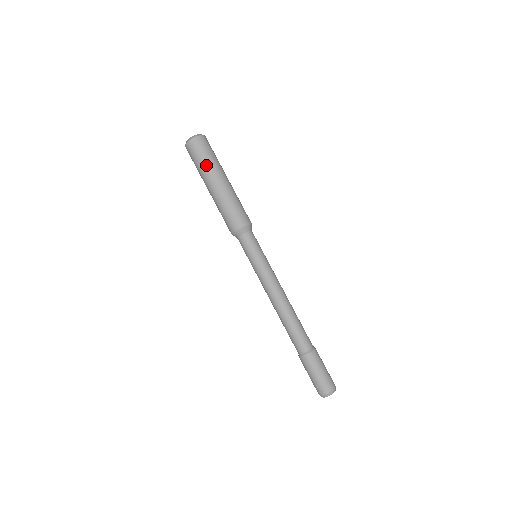
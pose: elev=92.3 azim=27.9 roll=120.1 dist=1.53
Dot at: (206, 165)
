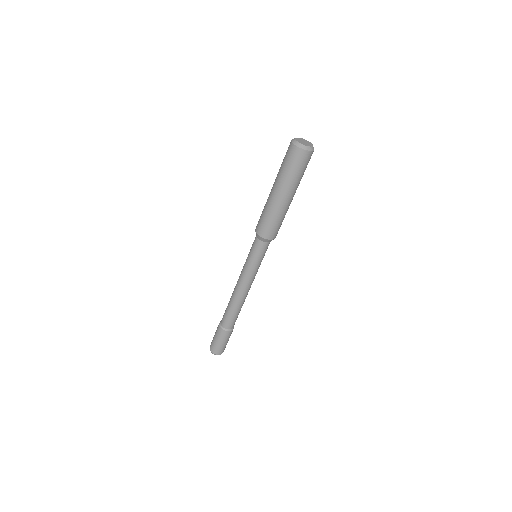
Dot at: (298, 179)
